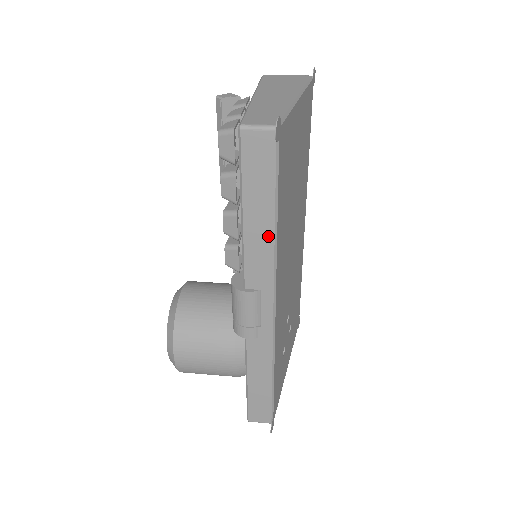
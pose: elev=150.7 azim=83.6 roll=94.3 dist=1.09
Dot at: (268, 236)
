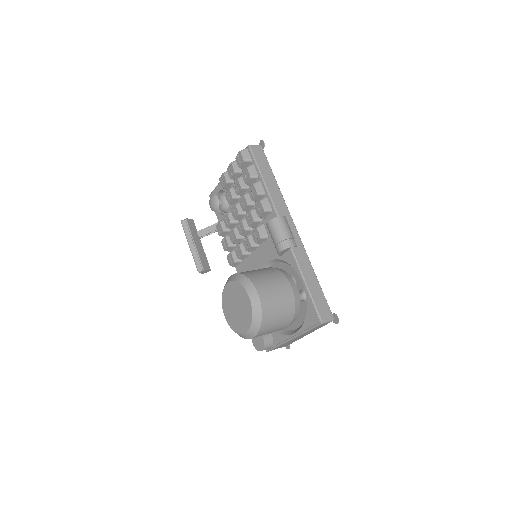
Dot at: (276, 187)
